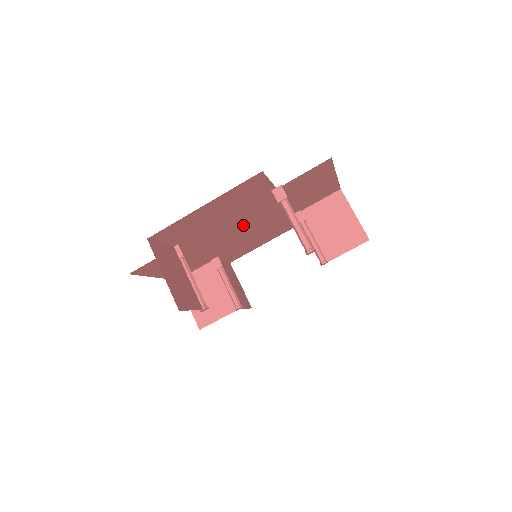
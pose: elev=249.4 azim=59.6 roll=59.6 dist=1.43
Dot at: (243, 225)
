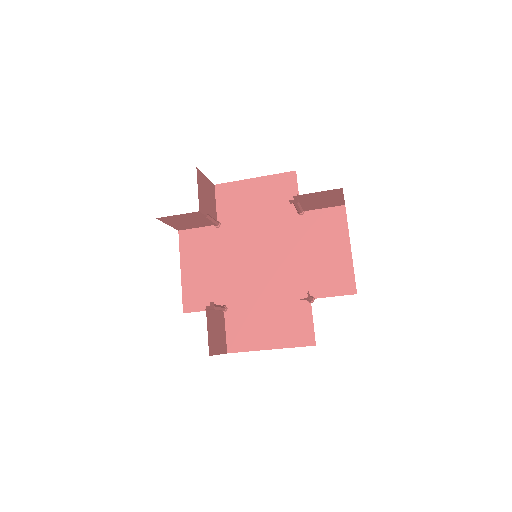
Dot at: occluded
